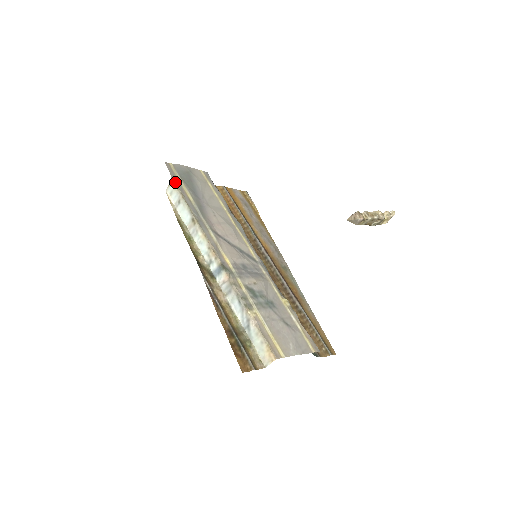
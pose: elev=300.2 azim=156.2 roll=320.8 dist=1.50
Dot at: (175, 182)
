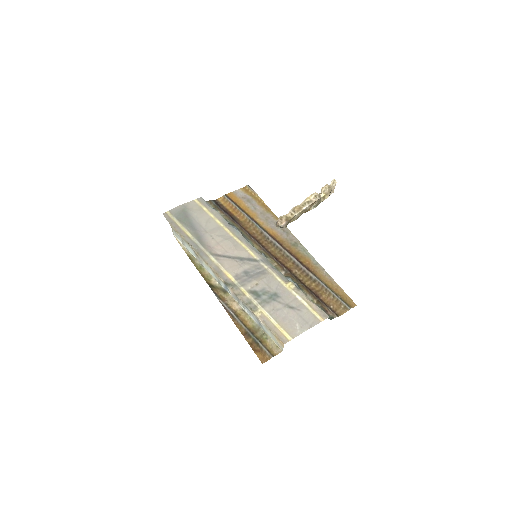
Dot at: (174, 228)
